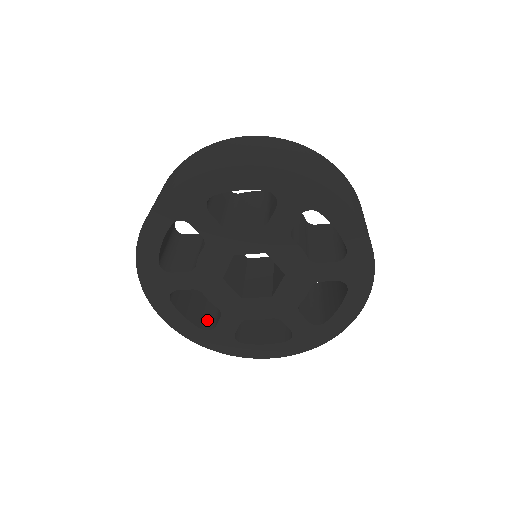
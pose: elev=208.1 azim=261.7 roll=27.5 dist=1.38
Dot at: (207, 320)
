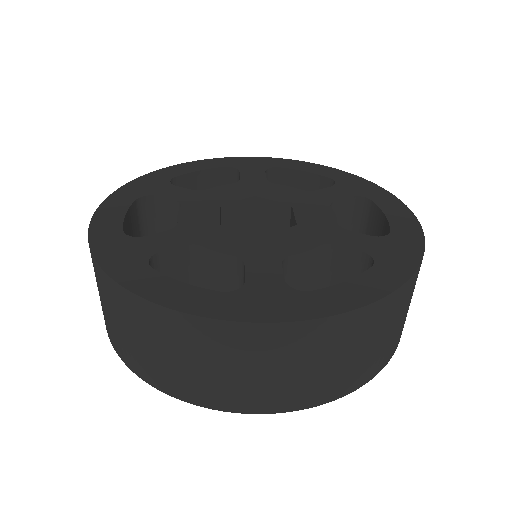
Dot at: occluded
